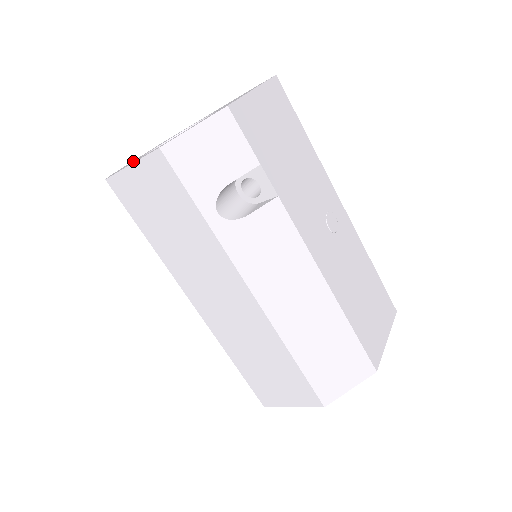
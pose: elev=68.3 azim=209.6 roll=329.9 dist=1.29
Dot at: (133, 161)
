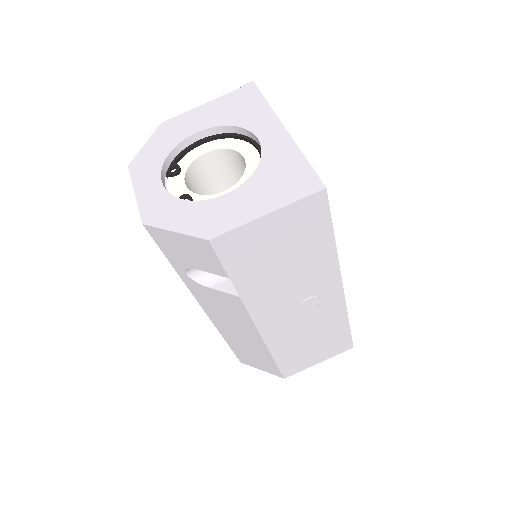
Dot at: (173, 140)
